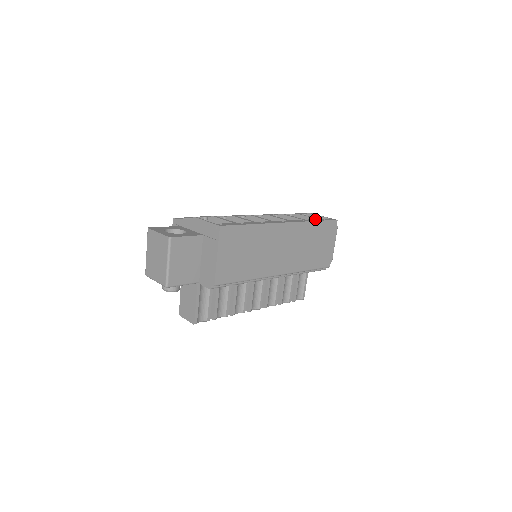
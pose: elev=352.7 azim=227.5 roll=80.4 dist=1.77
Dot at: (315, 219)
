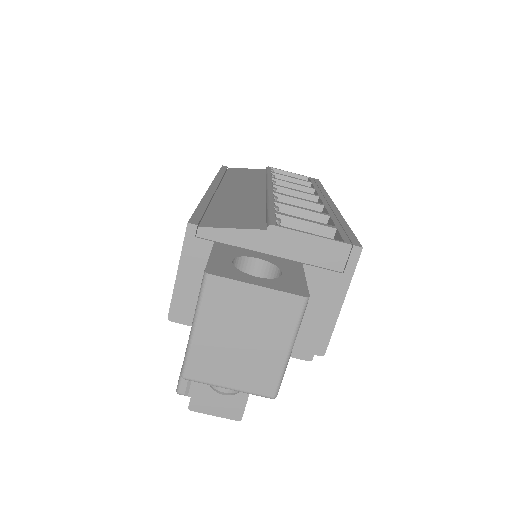
Dot at: (314, 184)
